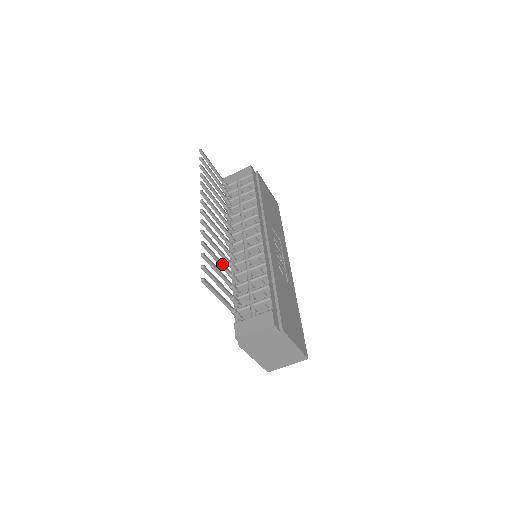
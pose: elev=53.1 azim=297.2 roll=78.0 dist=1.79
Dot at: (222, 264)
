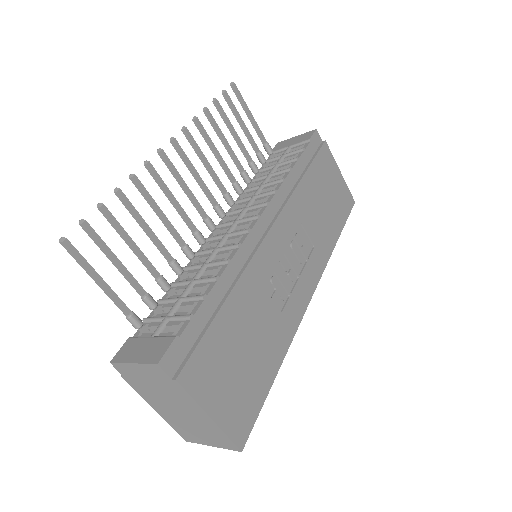
Dot at: (154, 239)
